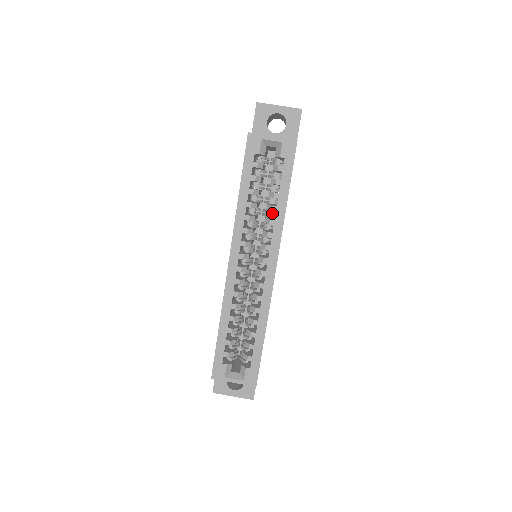
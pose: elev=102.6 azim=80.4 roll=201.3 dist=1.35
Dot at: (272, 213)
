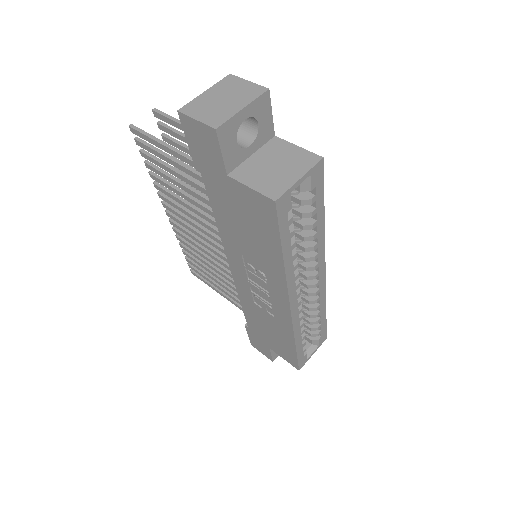
Dot at: occluded
